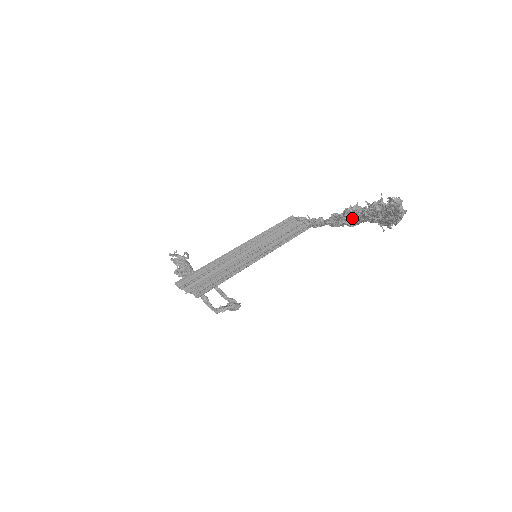
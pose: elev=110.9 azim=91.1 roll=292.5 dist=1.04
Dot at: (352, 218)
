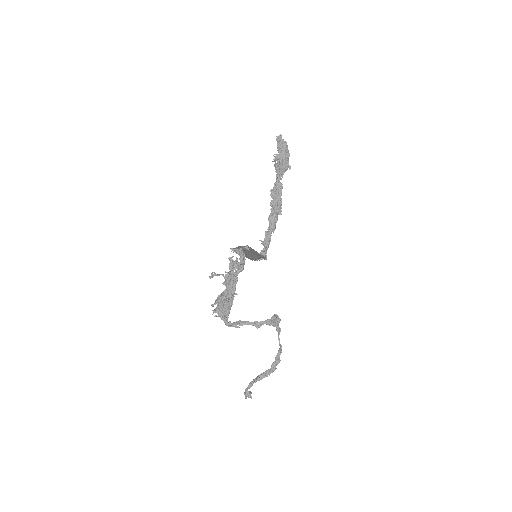
Dot at: (276, 197)
